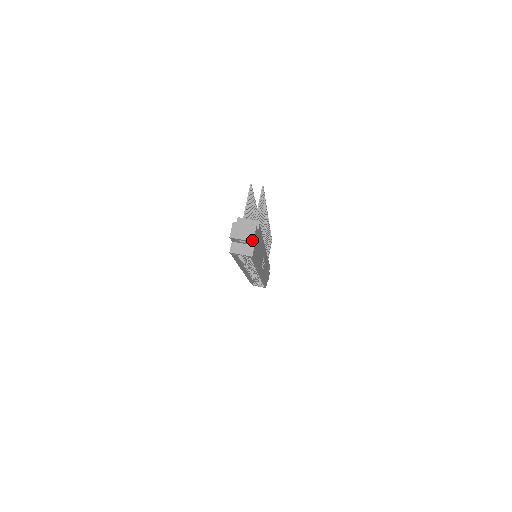
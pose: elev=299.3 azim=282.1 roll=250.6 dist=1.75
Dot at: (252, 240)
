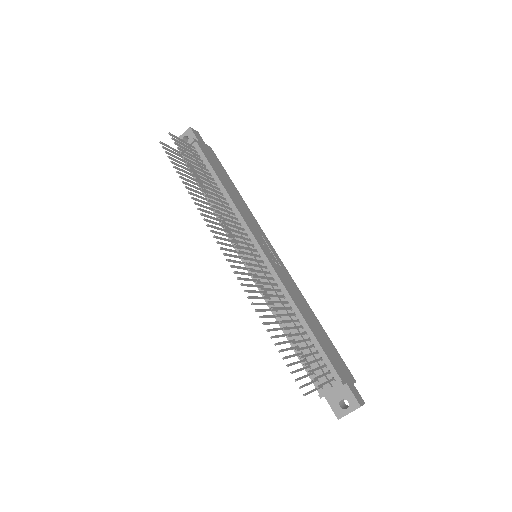
Dot at: (363, 404)
